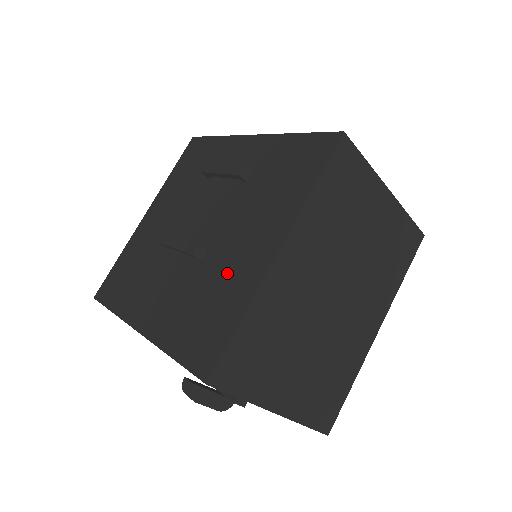
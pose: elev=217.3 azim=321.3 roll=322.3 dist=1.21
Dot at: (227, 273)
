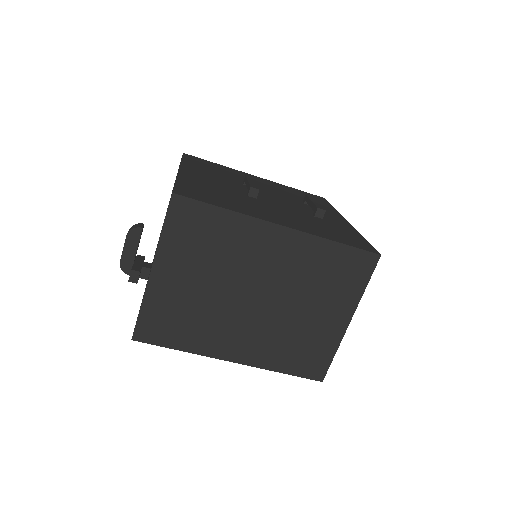
Dot at: (250, 205)
